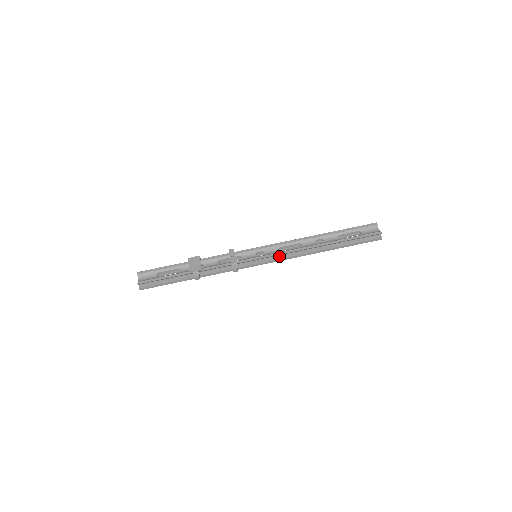
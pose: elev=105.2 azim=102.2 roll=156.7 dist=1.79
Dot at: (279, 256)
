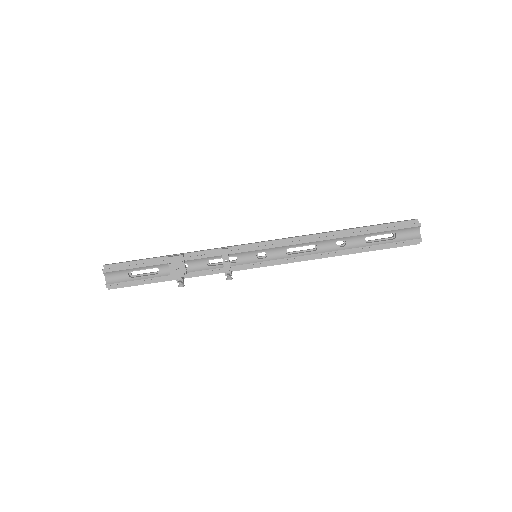
Dot at: (285, 259)
